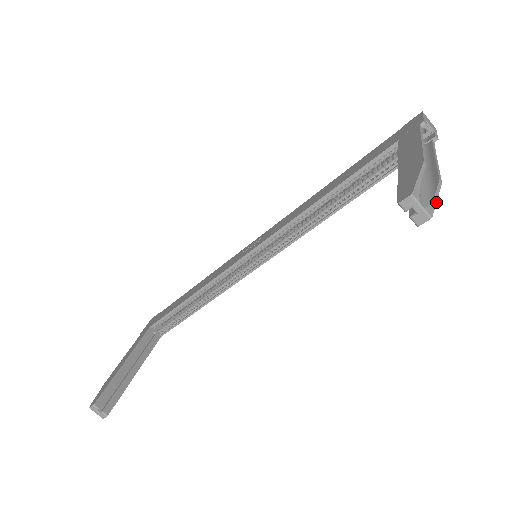
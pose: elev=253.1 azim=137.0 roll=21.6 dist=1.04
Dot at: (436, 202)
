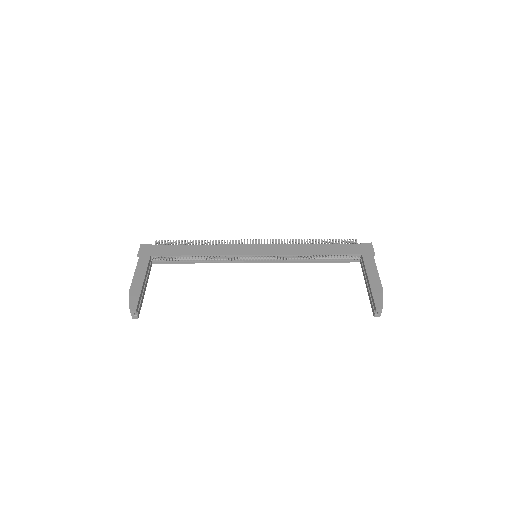
Dot at: occluded
